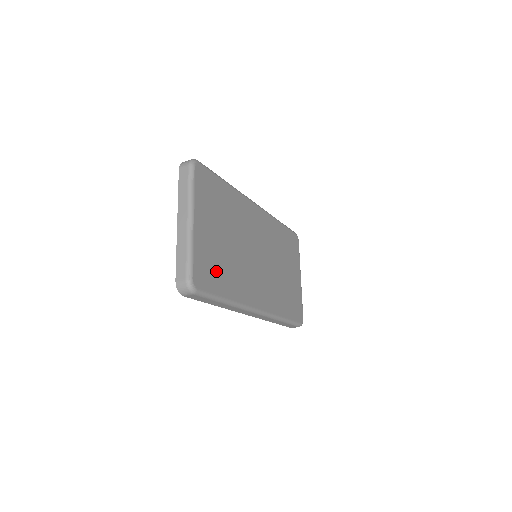
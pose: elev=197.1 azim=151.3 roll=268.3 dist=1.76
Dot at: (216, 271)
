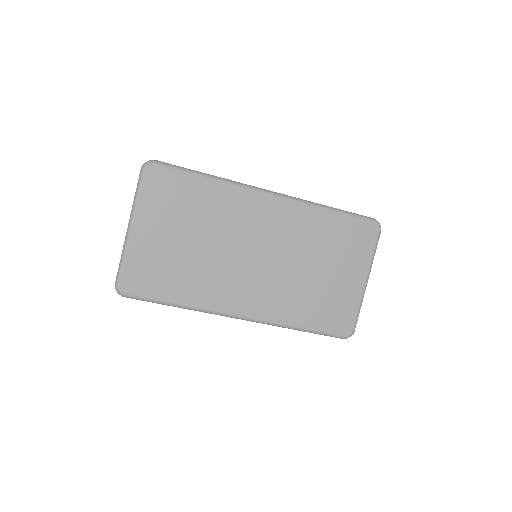
Dot at: (162, 276)
